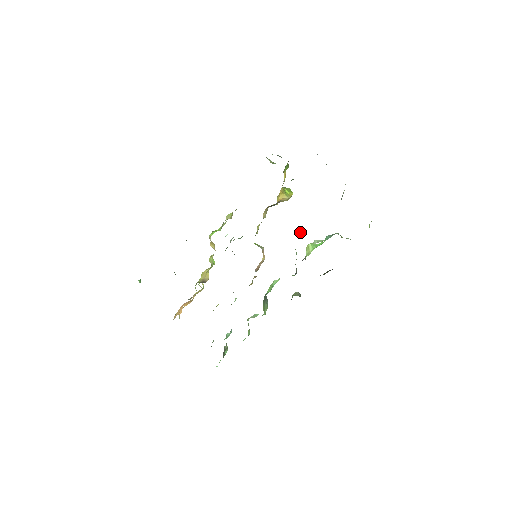
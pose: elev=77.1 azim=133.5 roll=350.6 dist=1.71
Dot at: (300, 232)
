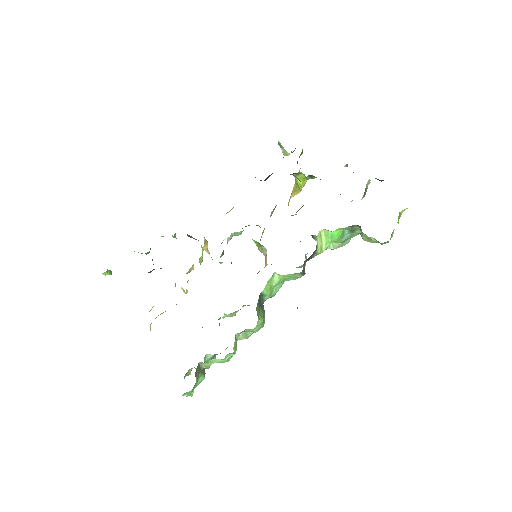
Dot at: (313, 235)
